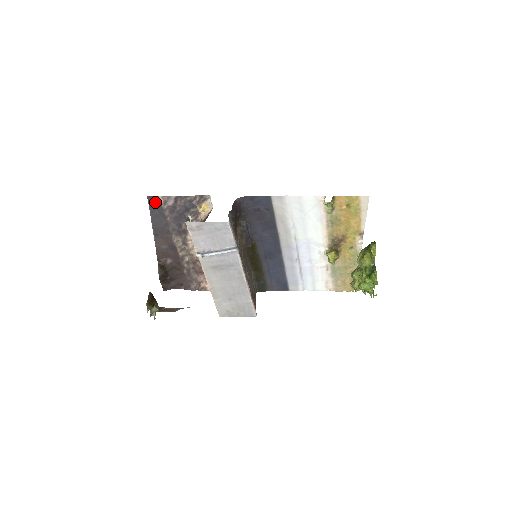
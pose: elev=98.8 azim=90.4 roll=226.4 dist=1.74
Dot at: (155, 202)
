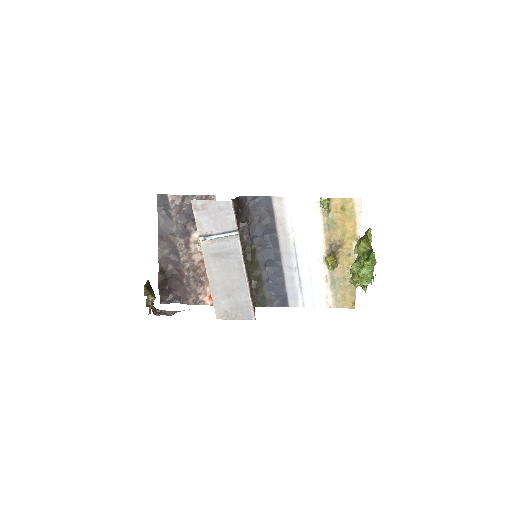
Dot at: (164, 201)
